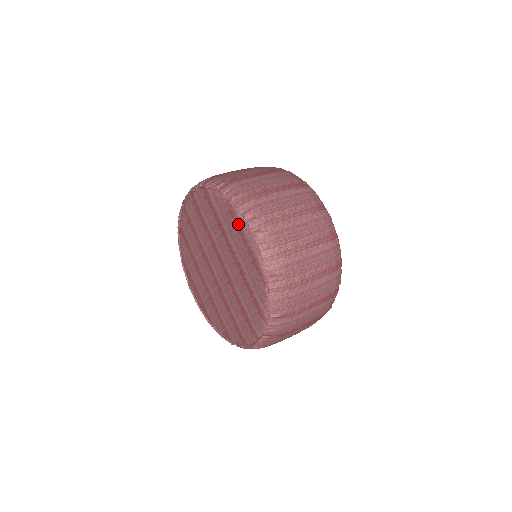
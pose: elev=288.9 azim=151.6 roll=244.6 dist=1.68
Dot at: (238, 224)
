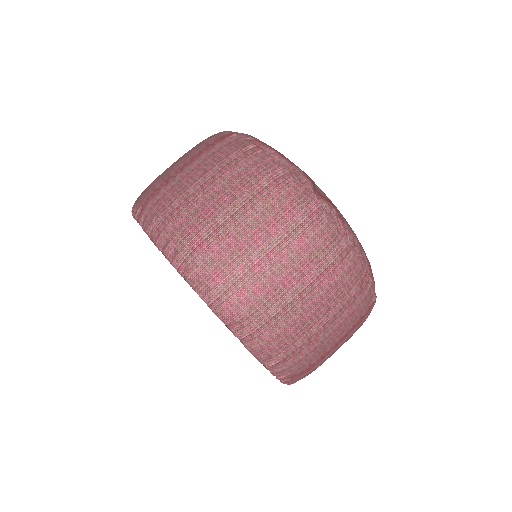
Dot at: occluded
